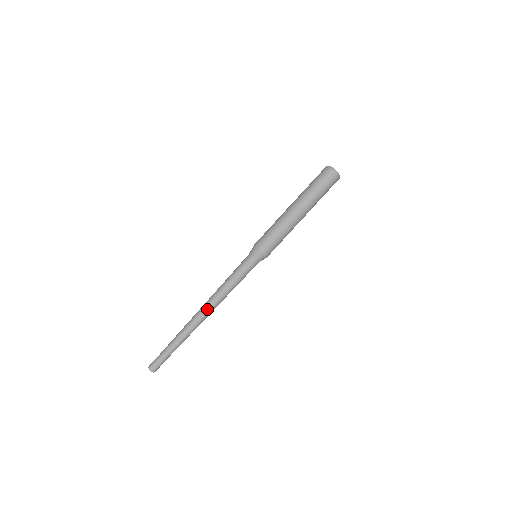
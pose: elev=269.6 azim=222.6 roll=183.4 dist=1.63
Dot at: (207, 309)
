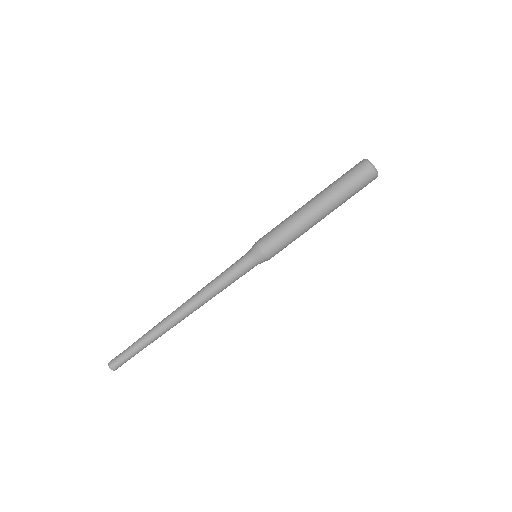
Dot at: (186, 309)
